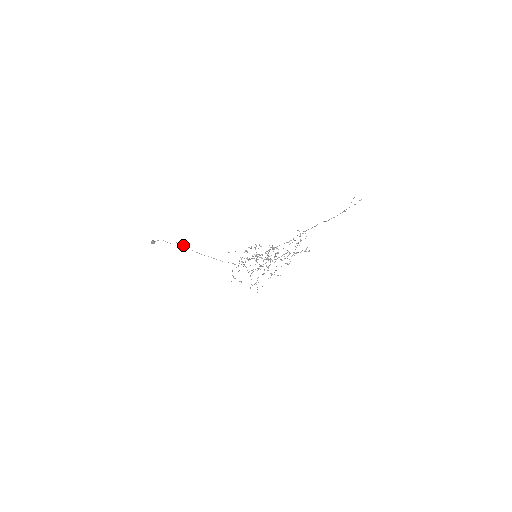
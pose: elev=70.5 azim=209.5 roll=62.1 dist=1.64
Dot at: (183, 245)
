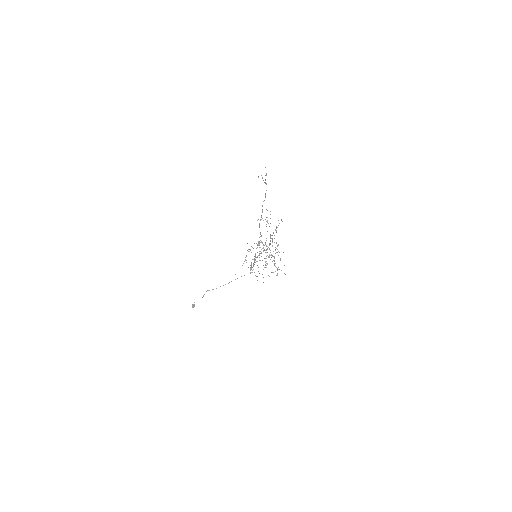
Dot at: occluded
